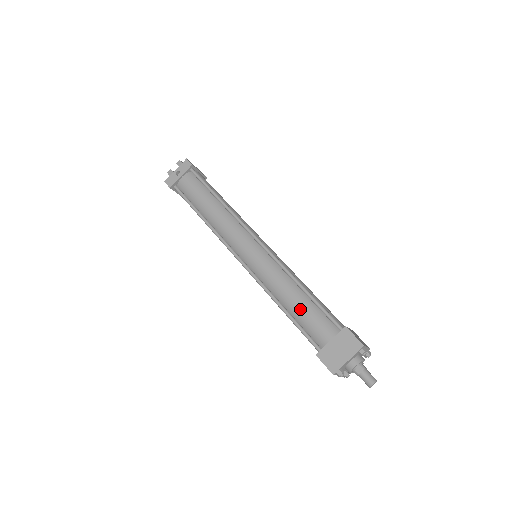
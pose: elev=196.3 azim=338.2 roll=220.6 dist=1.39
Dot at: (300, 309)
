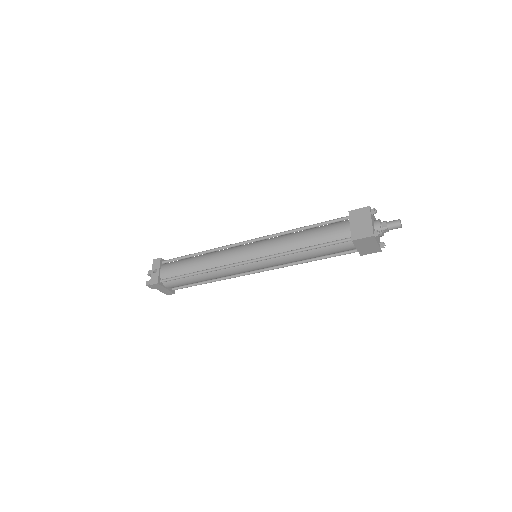
Dot at: (314, 236)
